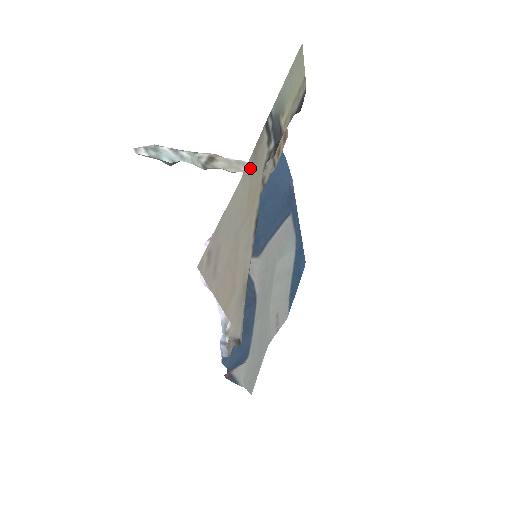
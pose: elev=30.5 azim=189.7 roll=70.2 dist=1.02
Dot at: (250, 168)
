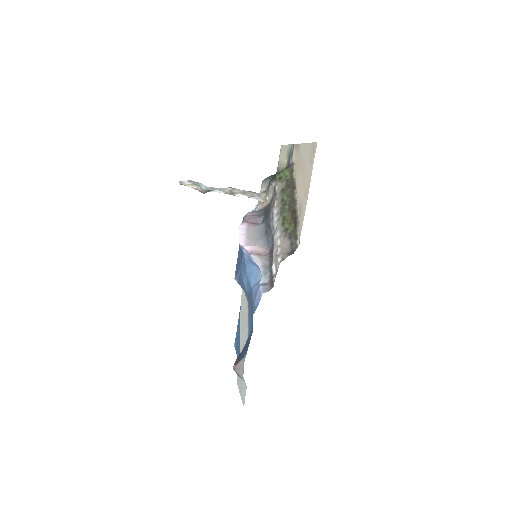
Dot at: (300, 148)
